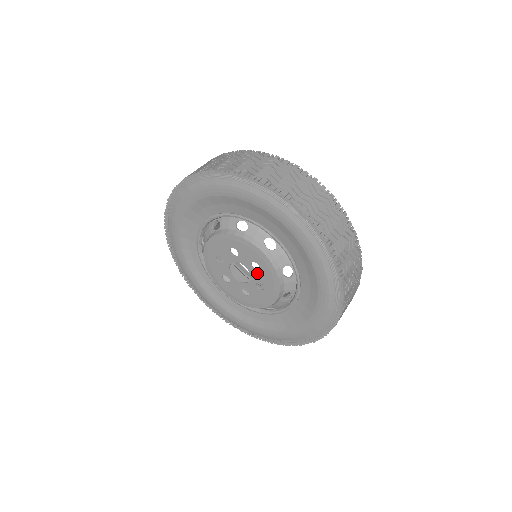
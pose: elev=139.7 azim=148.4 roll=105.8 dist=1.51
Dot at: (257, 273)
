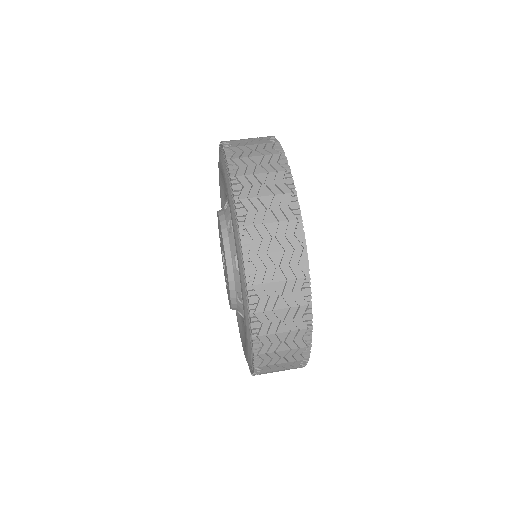
Dot at: occluded
